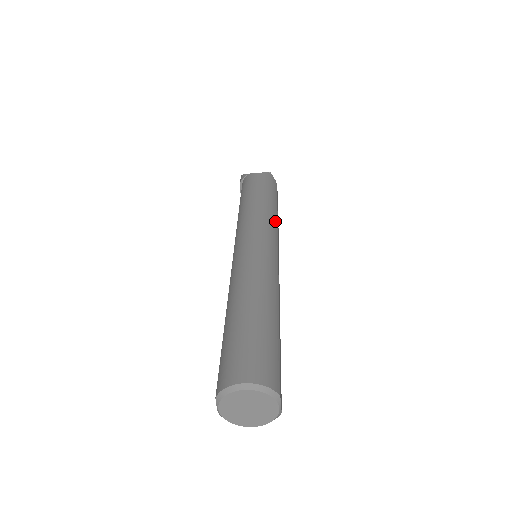
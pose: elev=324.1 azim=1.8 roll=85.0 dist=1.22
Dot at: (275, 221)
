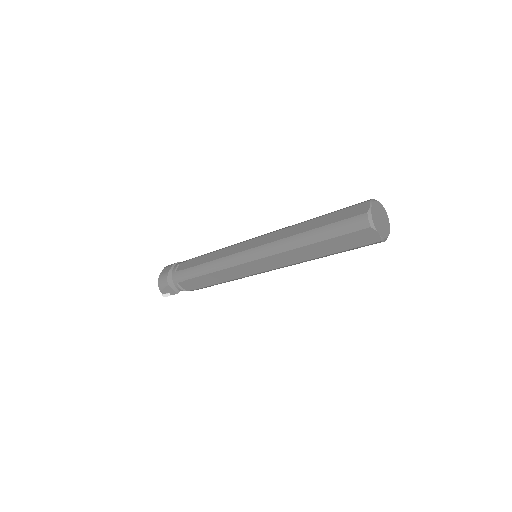
Dot at: occluded
